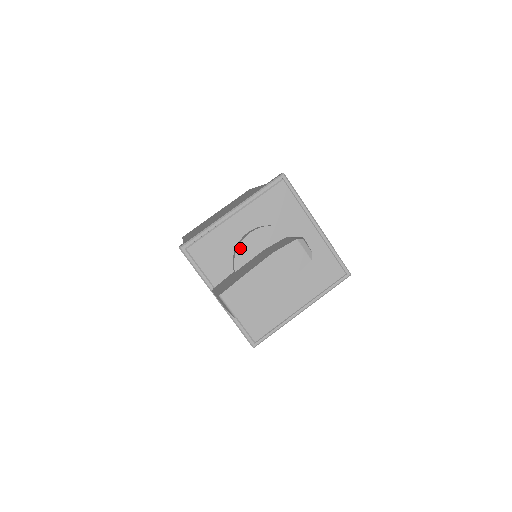
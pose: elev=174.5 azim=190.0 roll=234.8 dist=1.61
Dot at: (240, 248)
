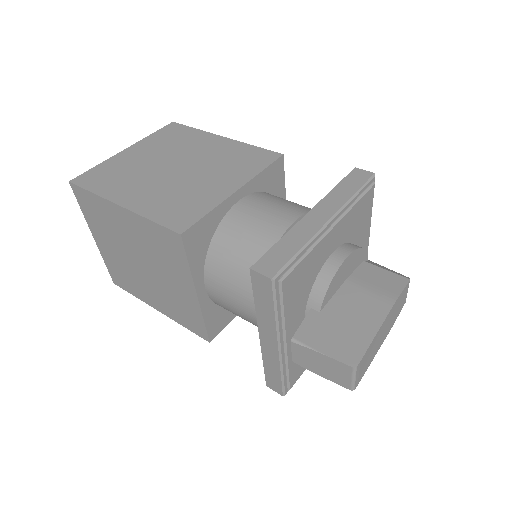
Dot at: (334, 279)
